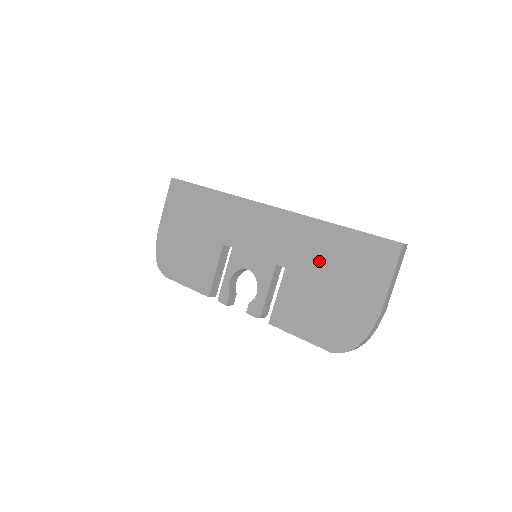
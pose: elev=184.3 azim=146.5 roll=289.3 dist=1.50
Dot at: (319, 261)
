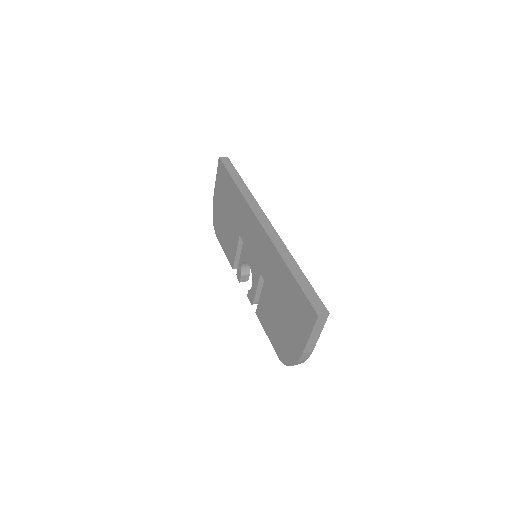
Dot at: (279, 290)
